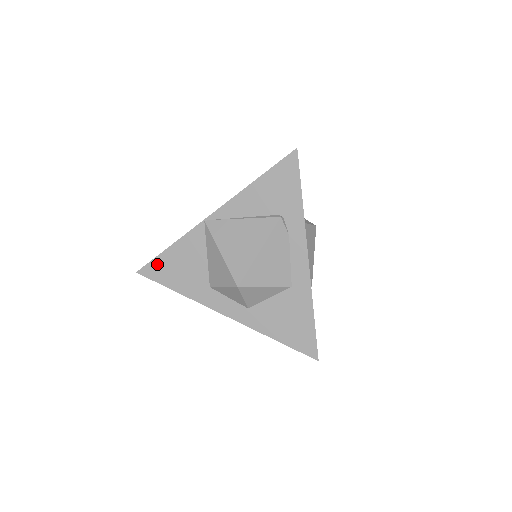
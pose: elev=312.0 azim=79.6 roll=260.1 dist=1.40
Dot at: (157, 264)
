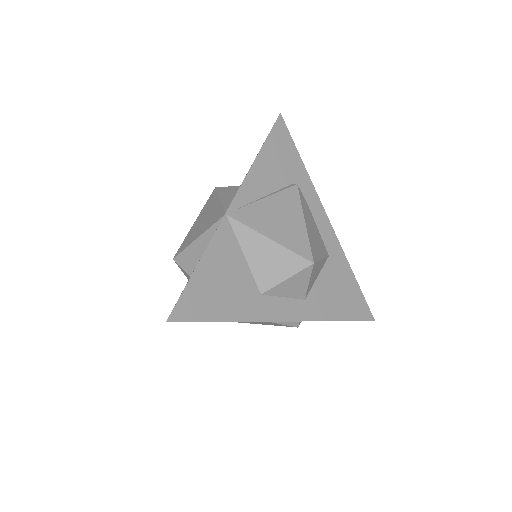
Dot at: (191, 295)
